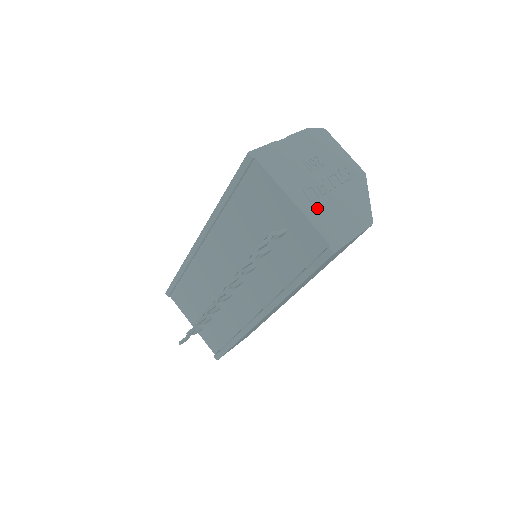
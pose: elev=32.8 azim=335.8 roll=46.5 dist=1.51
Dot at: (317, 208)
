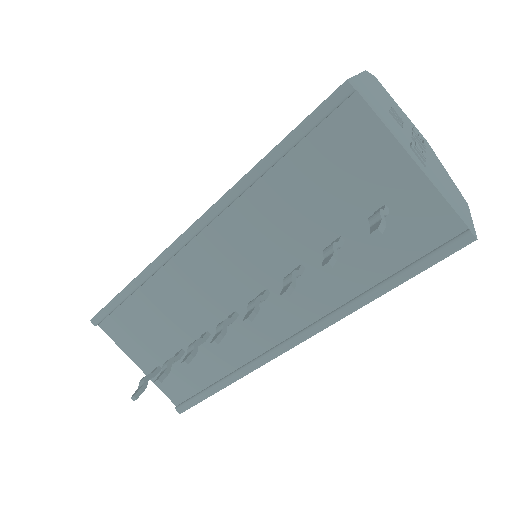
Dot at: (433, 176)
